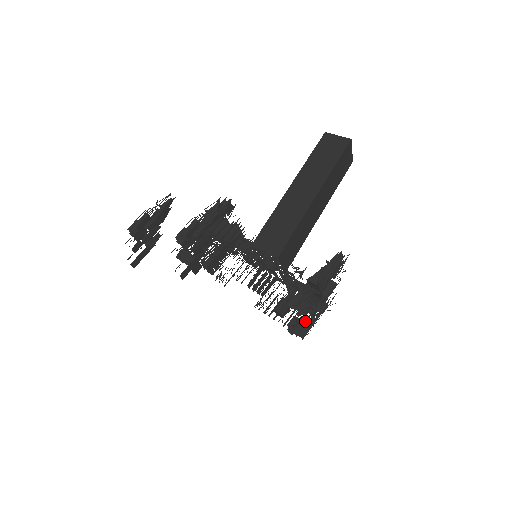
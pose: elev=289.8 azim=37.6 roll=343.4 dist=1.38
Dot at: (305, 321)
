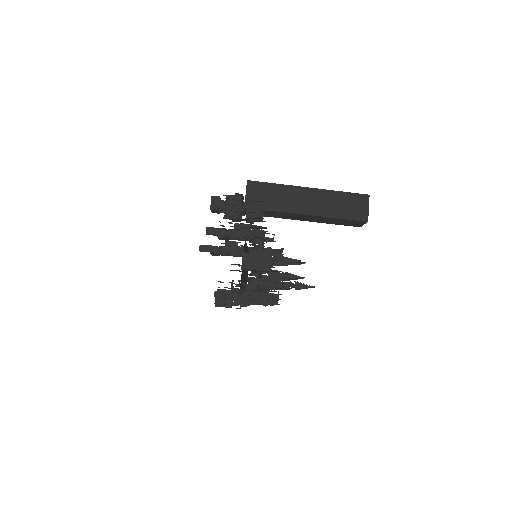
Dot at: (231, 283)
